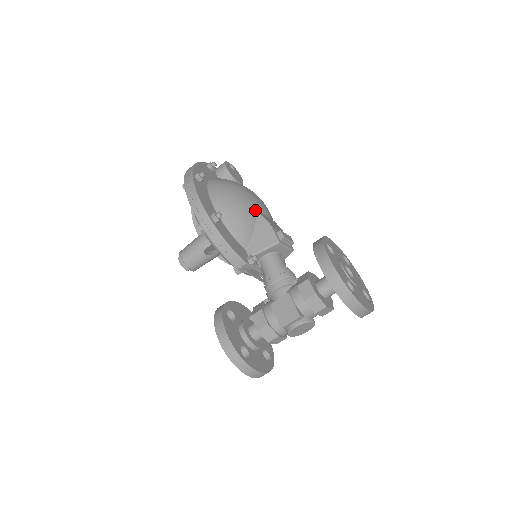
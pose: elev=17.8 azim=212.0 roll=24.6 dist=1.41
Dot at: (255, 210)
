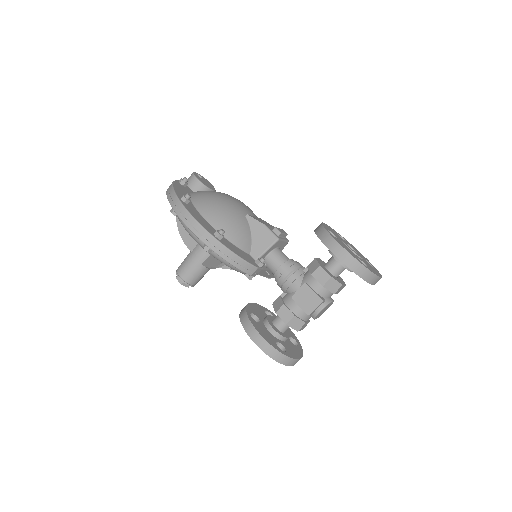
Dot at: (244, 214)
